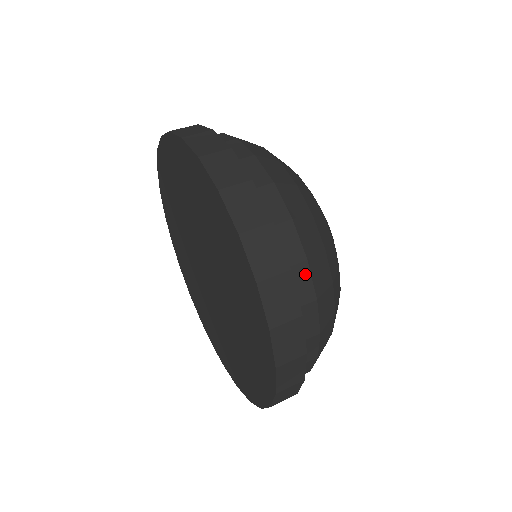
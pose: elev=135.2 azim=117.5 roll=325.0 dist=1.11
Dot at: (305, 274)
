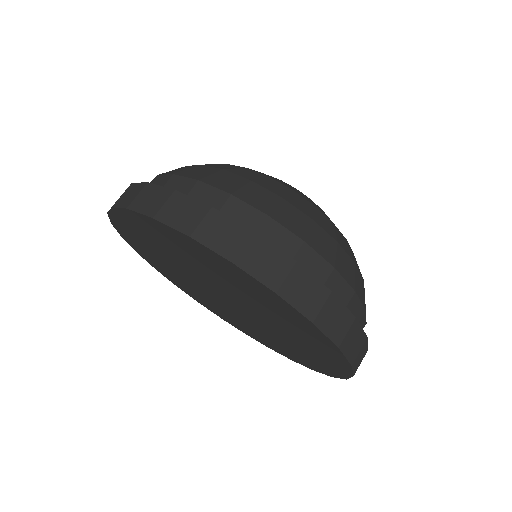
Dot at: (276, 228)
